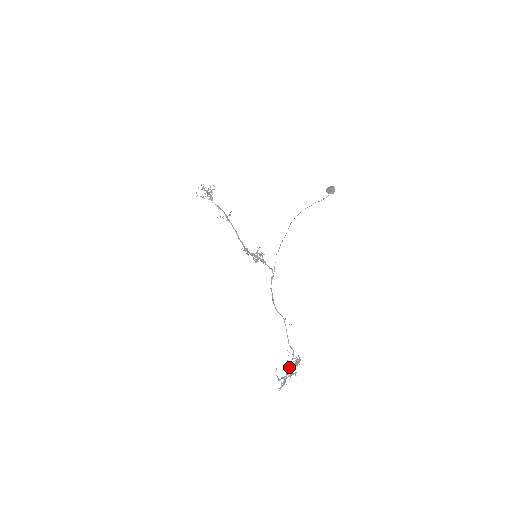
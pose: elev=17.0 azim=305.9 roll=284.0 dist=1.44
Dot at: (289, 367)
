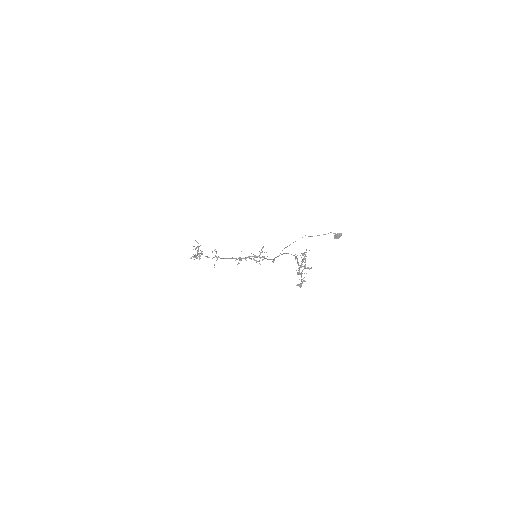
Dot at: (298, 272)
